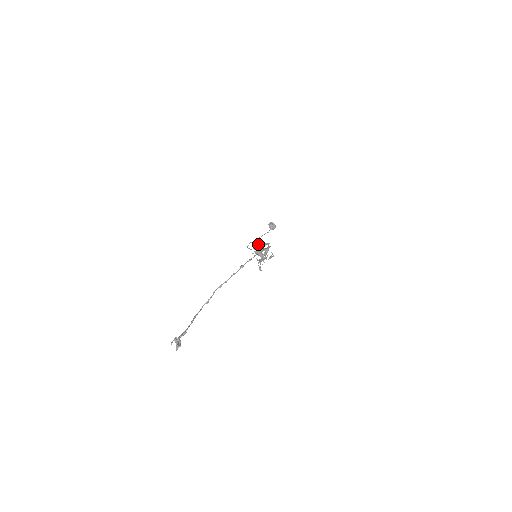
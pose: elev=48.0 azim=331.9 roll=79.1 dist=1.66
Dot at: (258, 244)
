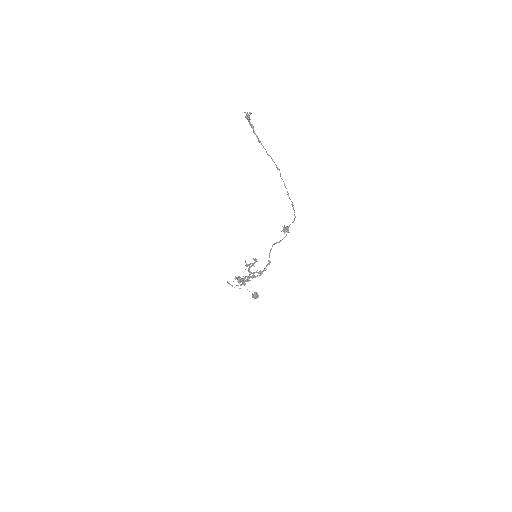
Dot at: occluded
